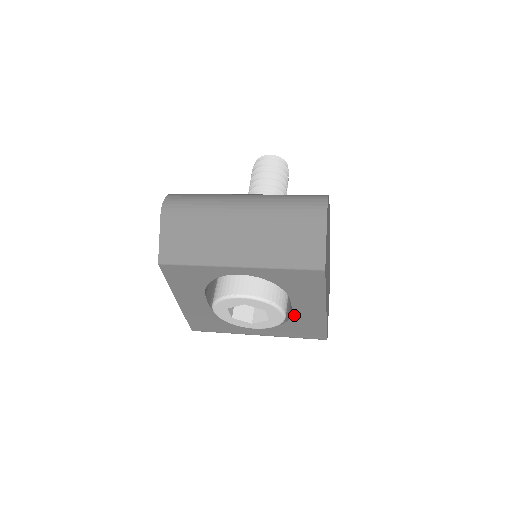
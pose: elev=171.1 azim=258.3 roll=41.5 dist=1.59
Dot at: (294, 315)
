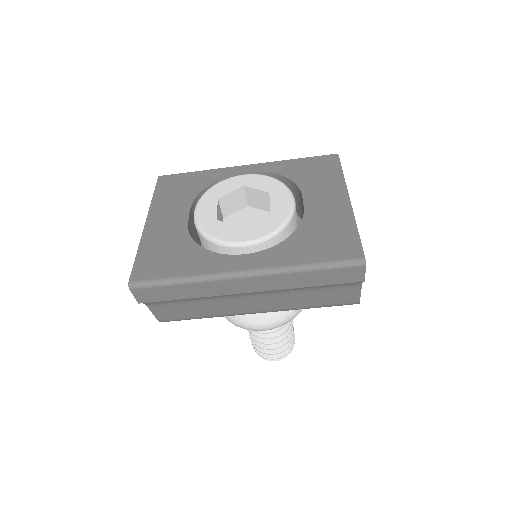
Dot at: (307, 217)
